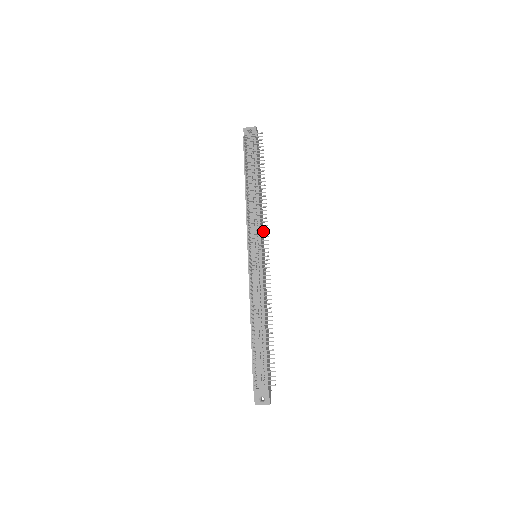
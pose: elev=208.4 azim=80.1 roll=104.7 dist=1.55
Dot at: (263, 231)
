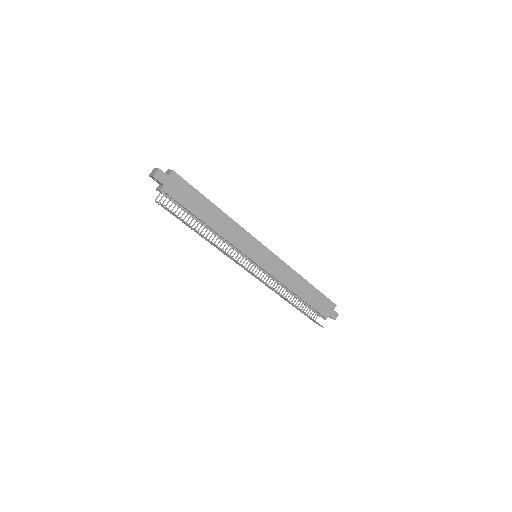
Dot at: (247, 232)
